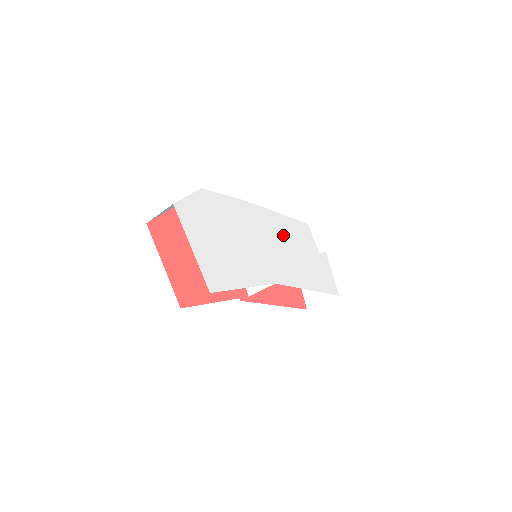
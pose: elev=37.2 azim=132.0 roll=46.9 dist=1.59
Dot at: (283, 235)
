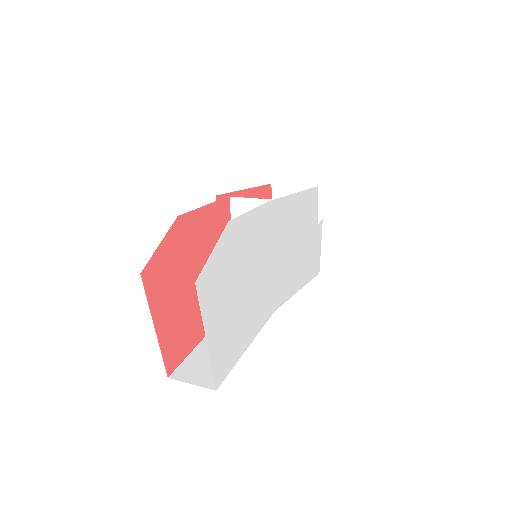
Dot at: (294, 227)
